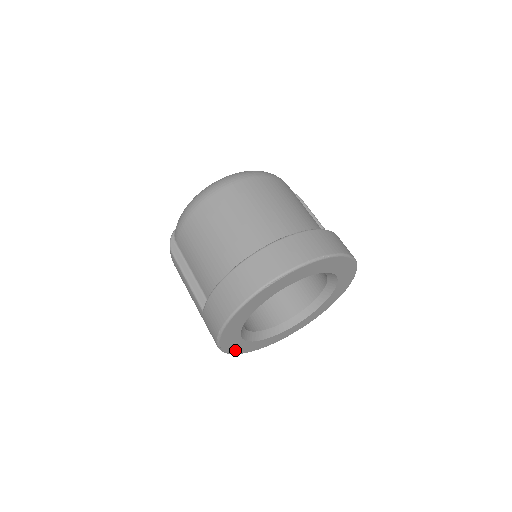
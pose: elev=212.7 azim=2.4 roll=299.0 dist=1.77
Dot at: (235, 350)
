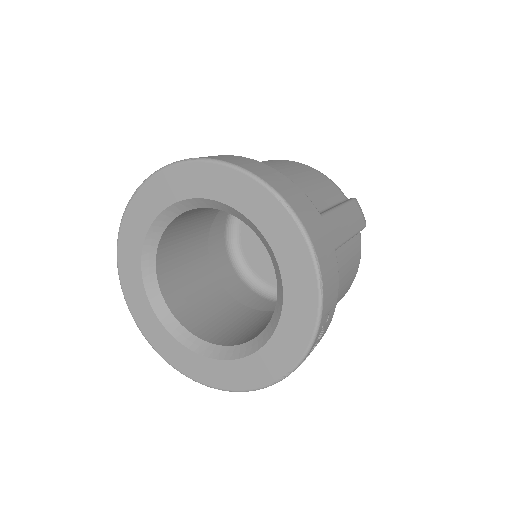
Dot at: (166, 352)
